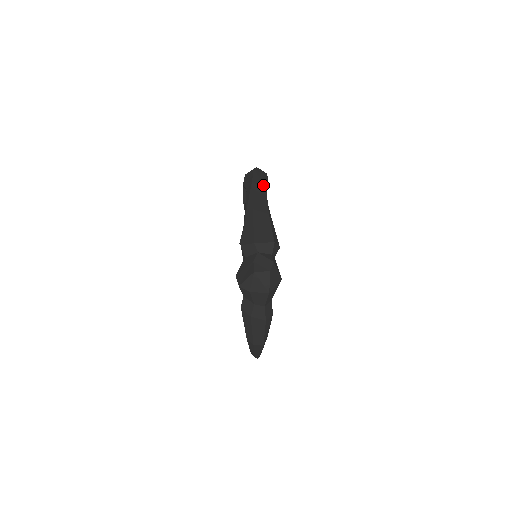
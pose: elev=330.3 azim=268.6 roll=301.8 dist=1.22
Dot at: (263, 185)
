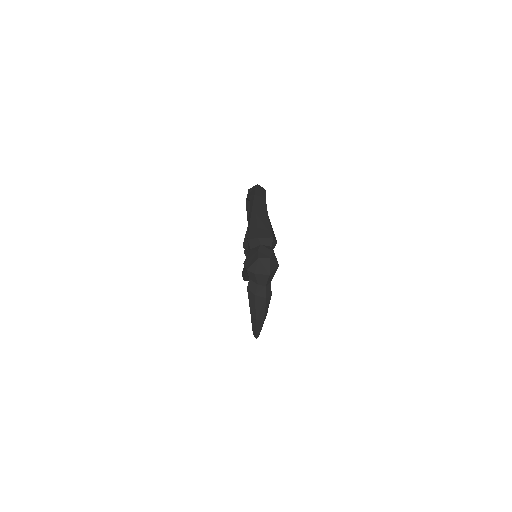
Dot at: (263, 197)
